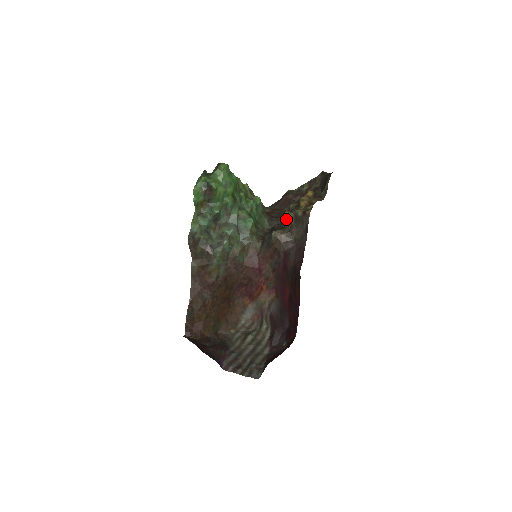
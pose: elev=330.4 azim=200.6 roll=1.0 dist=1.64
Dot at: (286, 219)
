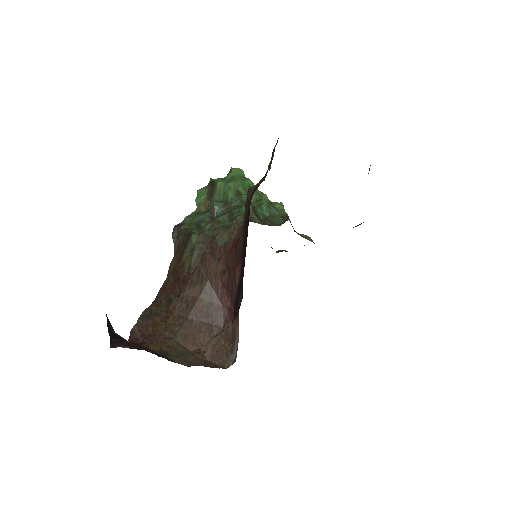
Dot at: occluded
